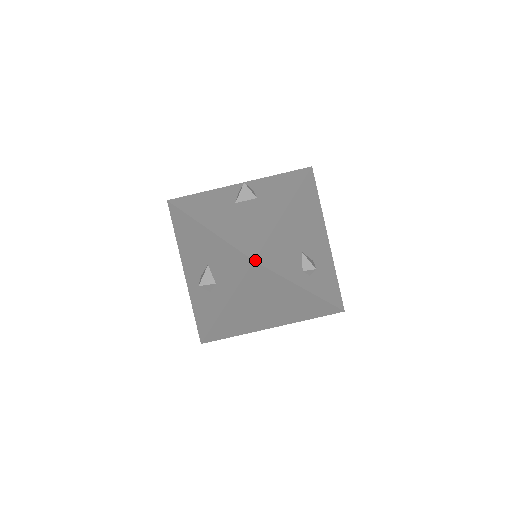
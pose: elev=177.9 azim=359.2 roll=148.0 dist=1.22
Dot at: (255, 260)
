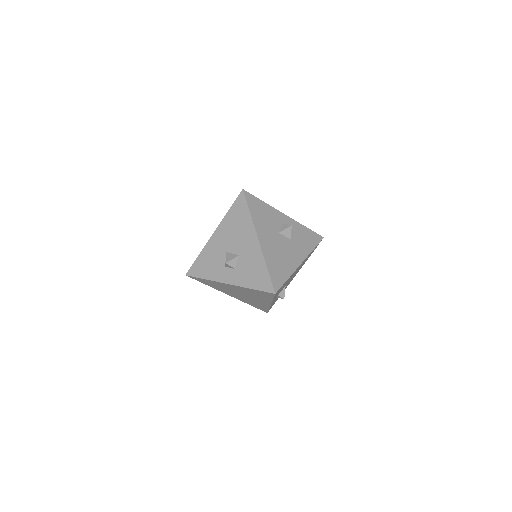
Dot at: occluded
